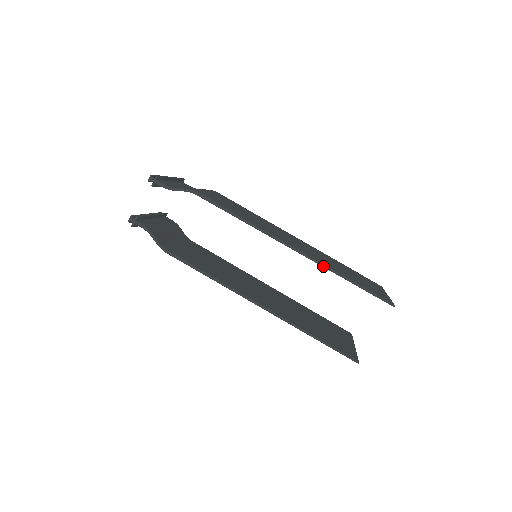
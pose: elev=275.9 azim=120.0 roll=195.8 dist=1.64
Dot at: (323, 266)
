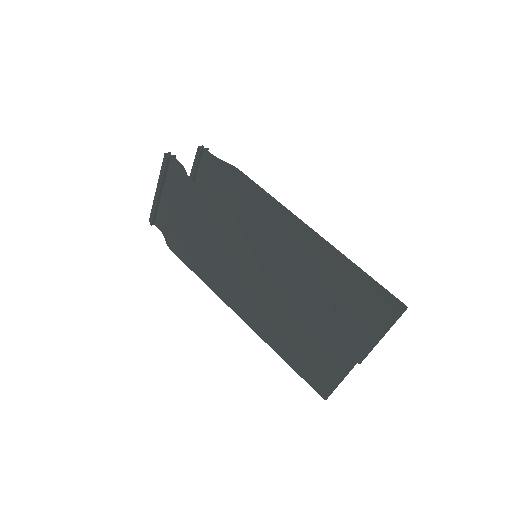
Dot at: (340, 253)
